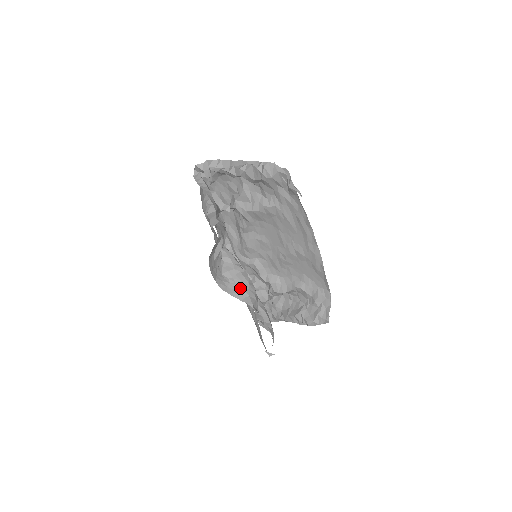
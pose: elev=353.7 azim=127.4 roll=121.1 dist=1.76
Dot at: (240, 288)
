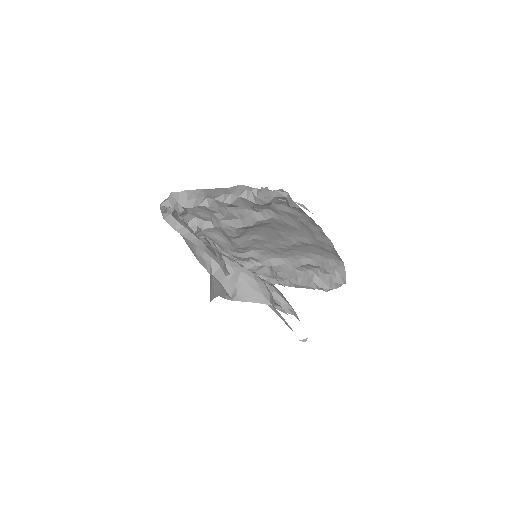
Dot at: (250, 290)
